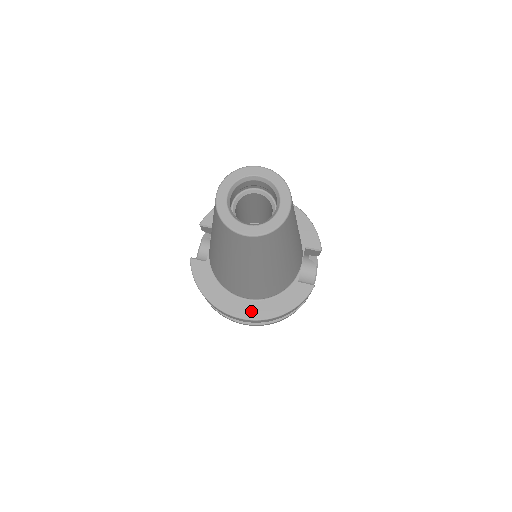
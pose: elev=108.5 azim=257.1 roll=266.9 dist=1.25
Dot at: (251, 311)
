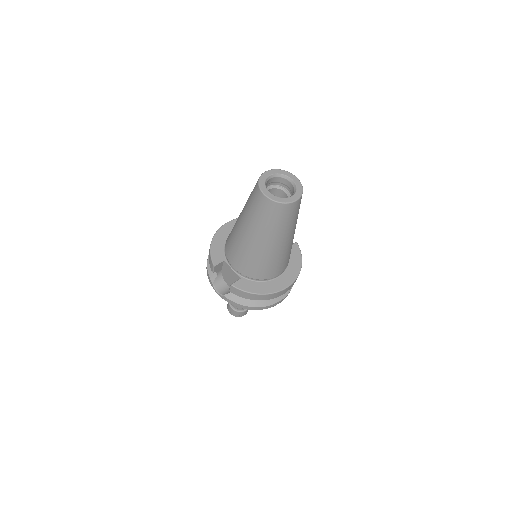
Dot at: (288, 279)
